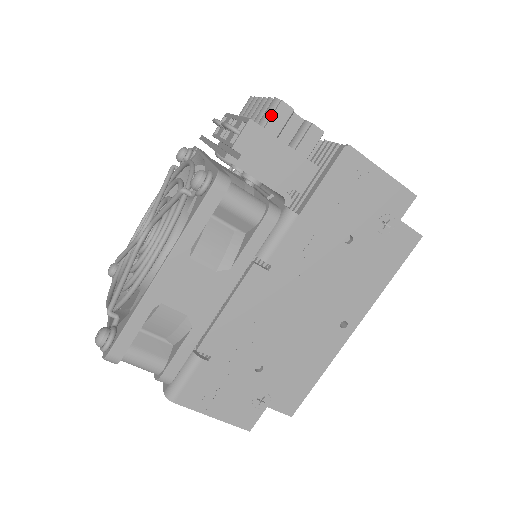
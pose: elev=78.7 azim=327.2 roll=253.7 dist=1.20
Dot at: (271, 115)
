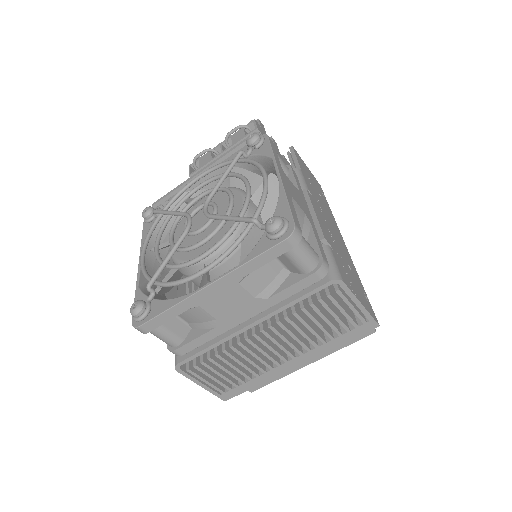
Dot at: occluded
